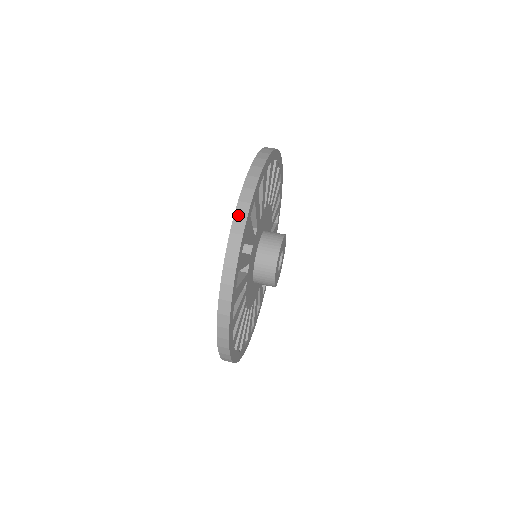
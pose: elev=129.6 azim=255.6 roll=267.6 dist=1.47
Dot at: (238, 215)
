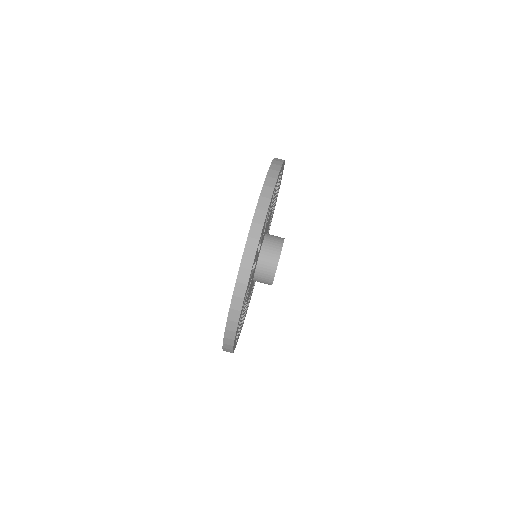
Dot at: (267, 185)
